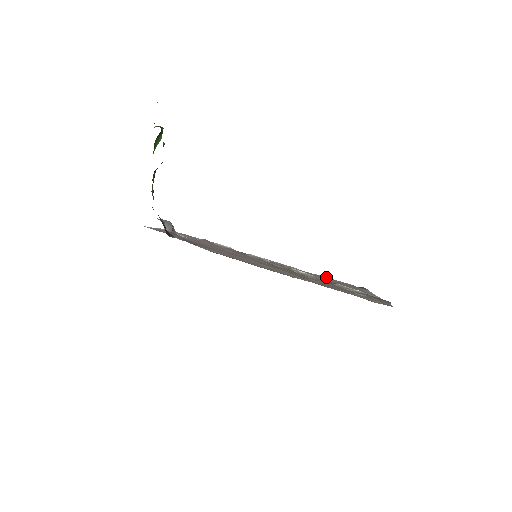
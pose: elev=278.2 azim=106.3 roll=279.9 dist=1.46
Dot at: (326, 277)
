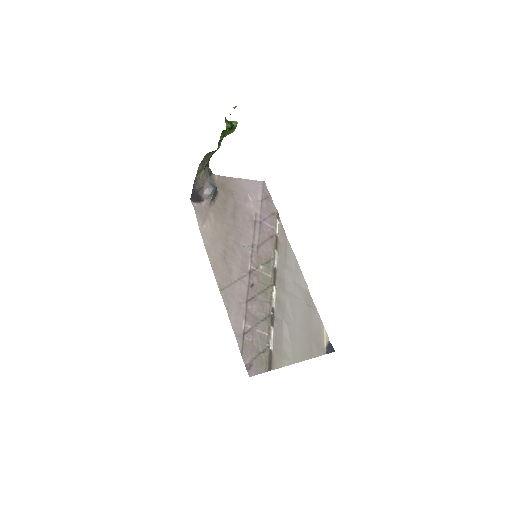
Dot at: (318, 315)
